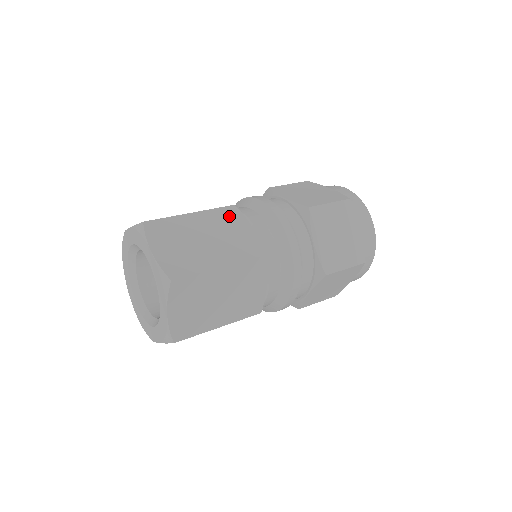
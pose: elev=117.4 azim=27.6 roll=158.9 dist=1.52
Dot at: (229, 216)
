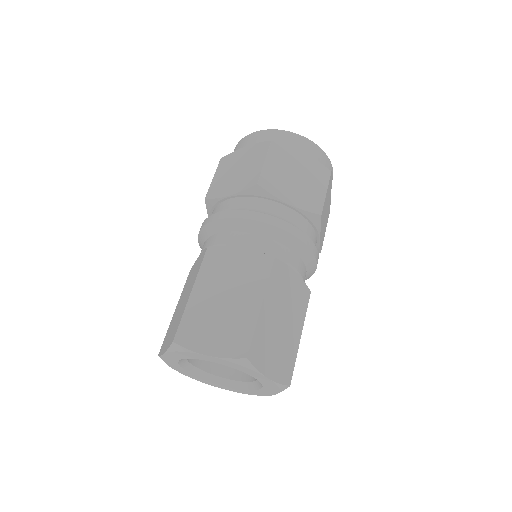
Dot at: (216, 260)
